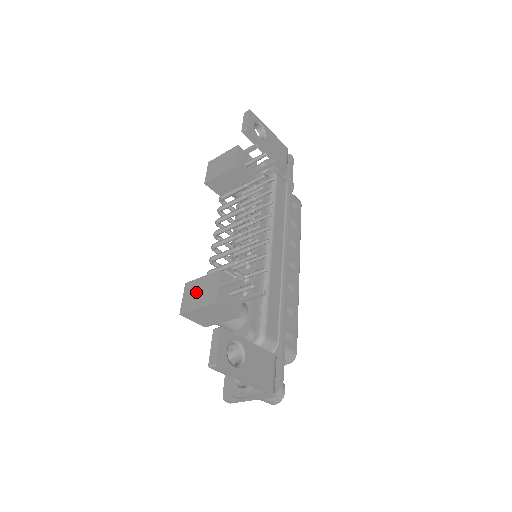
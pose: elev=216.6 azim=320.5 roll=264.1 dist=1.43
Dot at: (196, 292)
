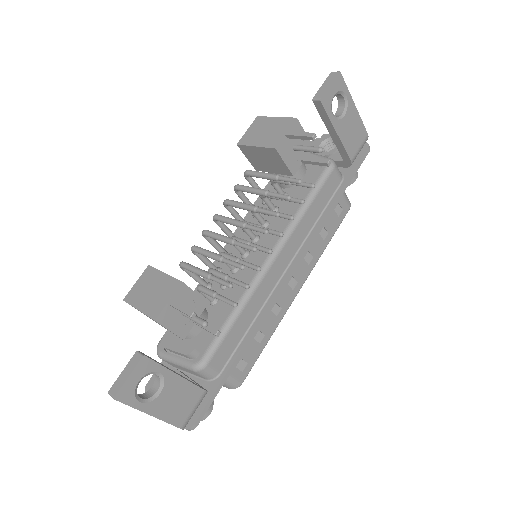
Dot at: (149, 288)
